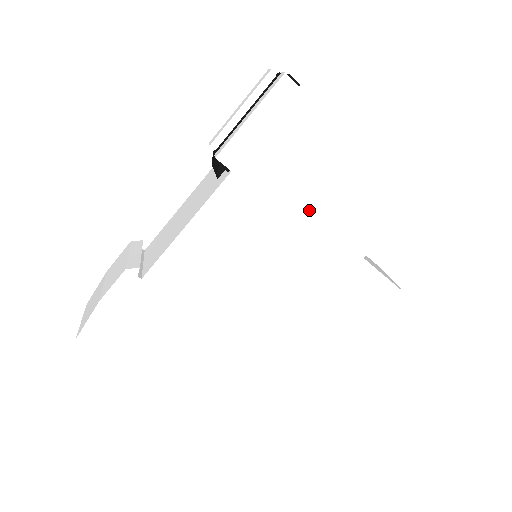
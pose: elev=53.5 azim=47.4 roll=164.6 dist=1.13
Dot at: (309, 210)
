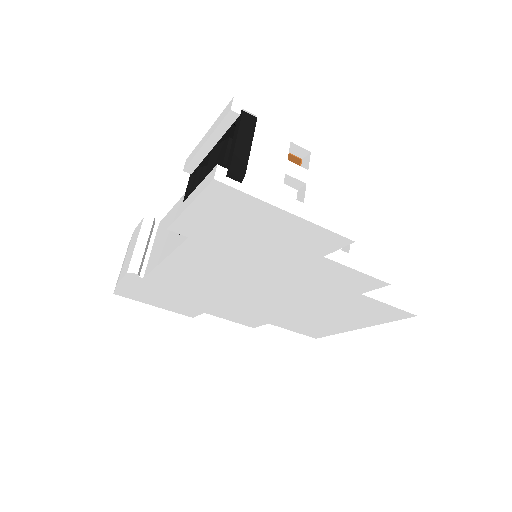
Dot at: (286, 264)
